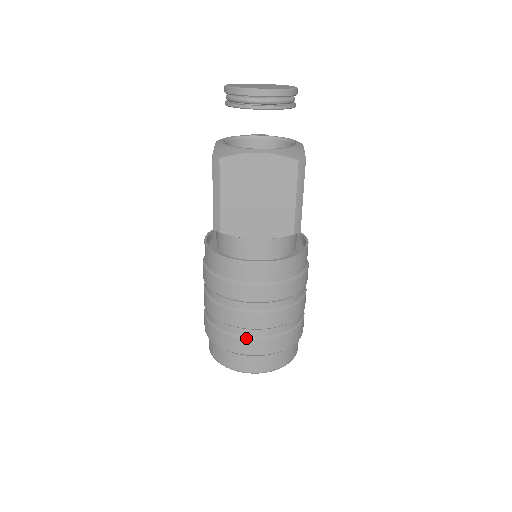
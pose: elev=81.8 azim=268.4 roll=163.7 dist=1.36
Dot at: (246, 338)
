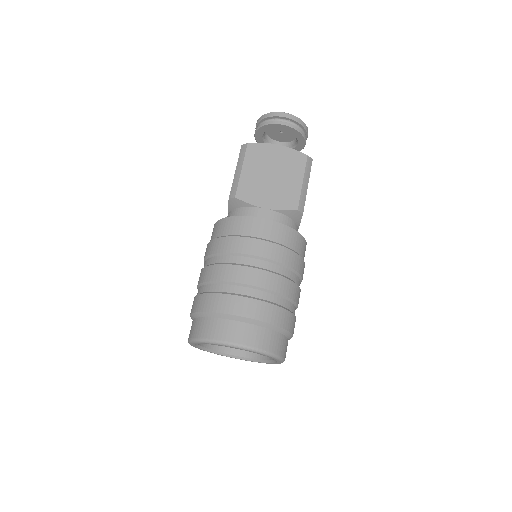
Dot at: (239, 295)
